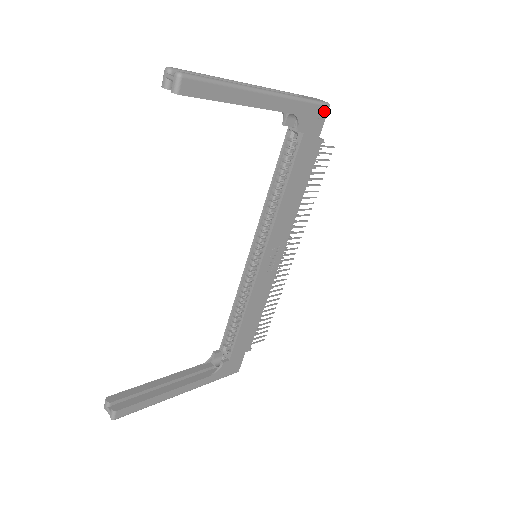
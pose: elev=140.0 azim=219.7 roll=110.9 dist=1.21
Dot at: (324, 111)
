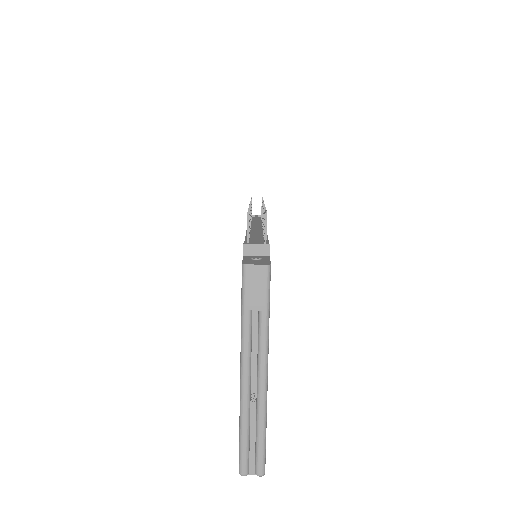
Dot at: (270, 270)
